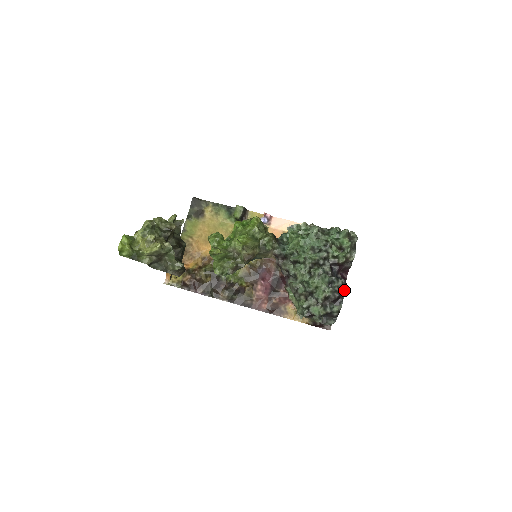
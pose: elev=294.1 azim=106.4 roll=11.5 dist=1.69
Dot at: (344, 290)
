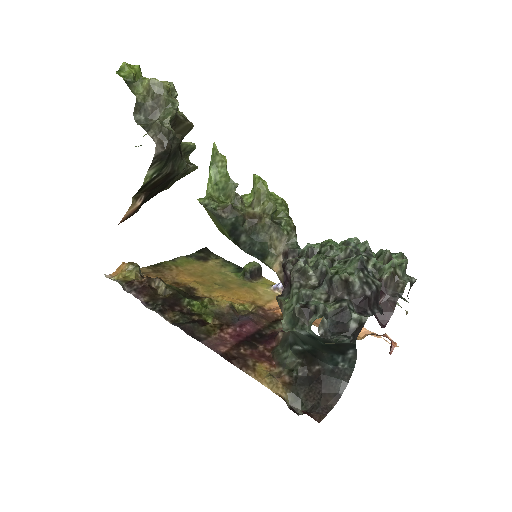
Dot at: (379, 308)
